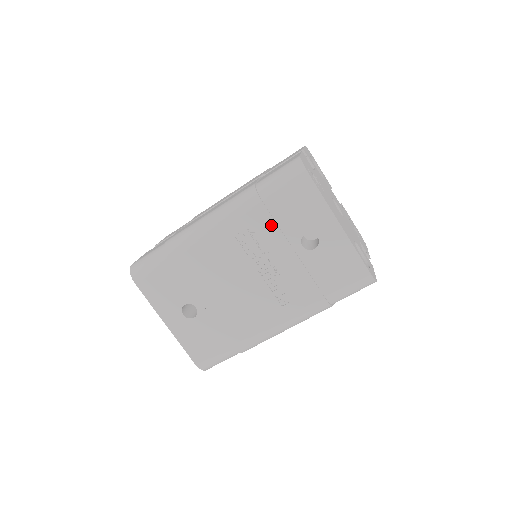
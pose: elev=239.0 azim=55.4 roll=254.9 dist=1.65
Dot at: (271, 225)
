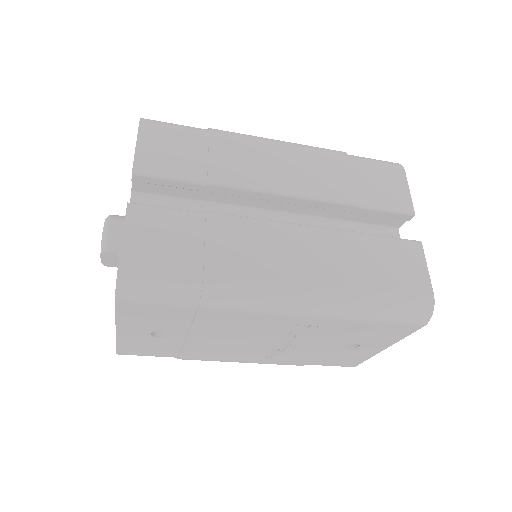
Dot at: (340, 332)
